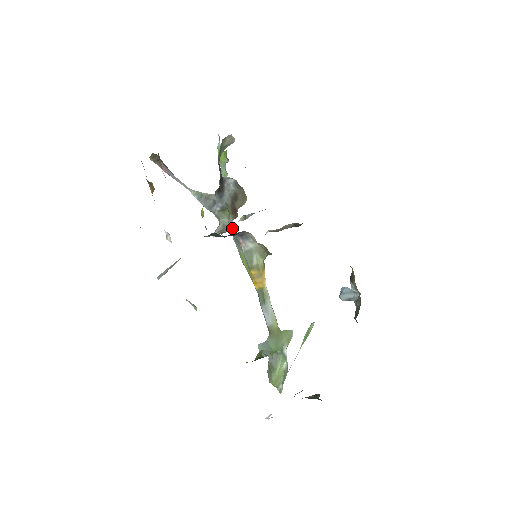
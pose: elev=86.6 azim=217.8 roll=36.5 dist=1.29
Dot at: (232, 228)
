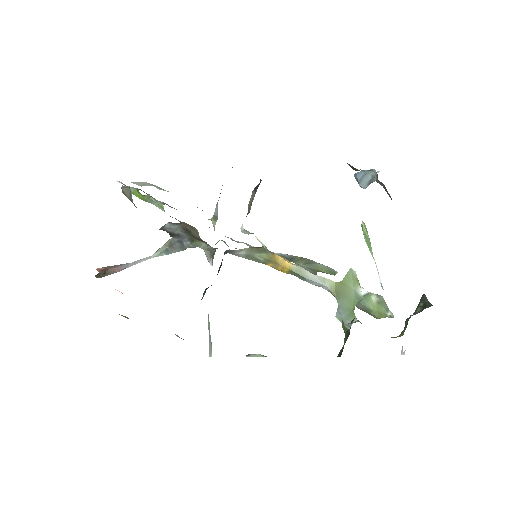
Dot at: occluded
